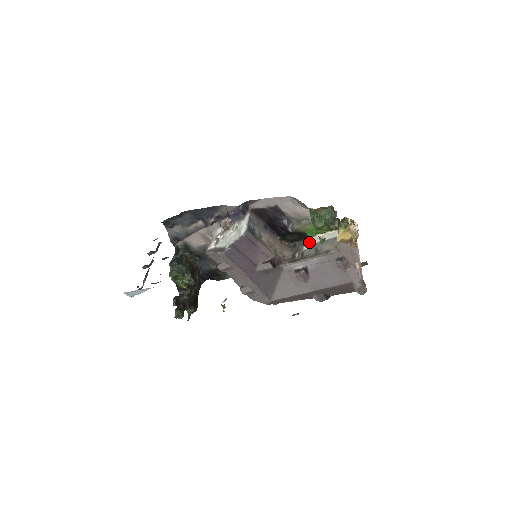
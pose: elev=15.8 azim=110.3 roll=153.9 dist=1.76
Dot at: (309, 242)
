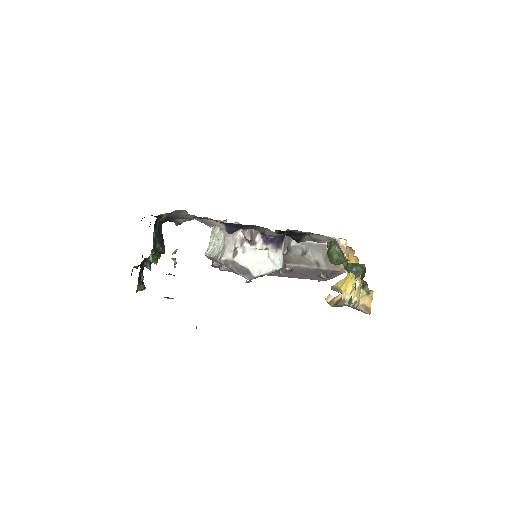
Dot at: occluded
